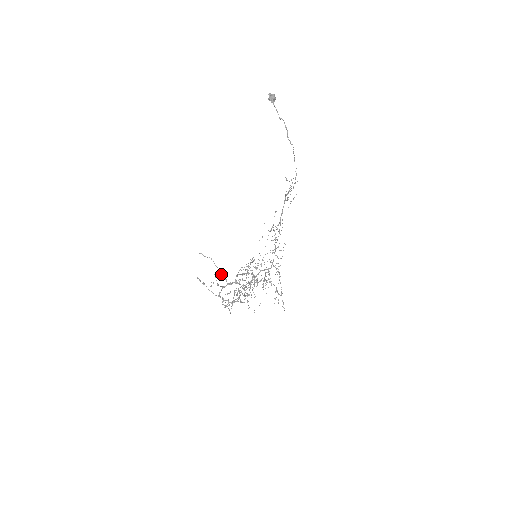
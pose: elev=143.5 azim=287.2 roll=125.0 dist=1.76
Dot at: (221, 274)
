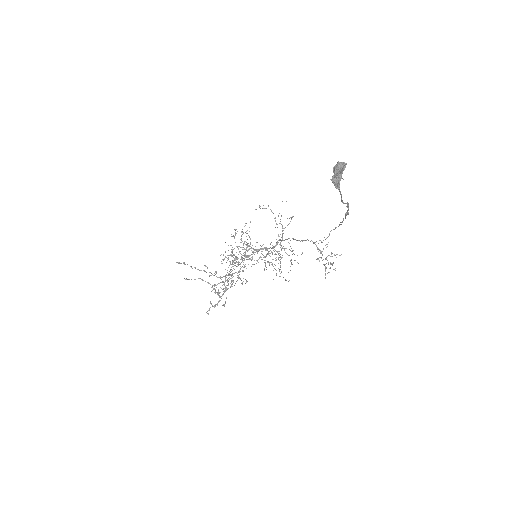
Dot at: occluded
